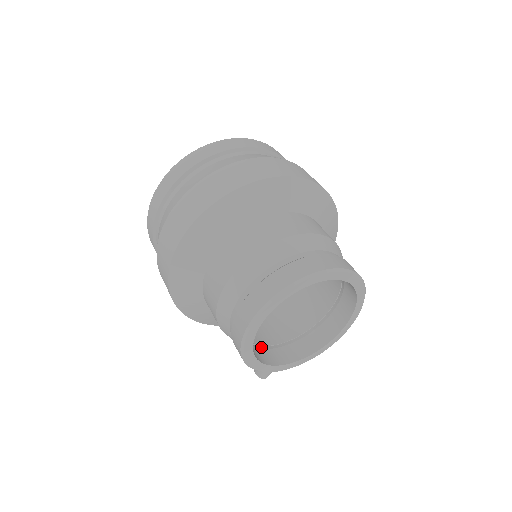
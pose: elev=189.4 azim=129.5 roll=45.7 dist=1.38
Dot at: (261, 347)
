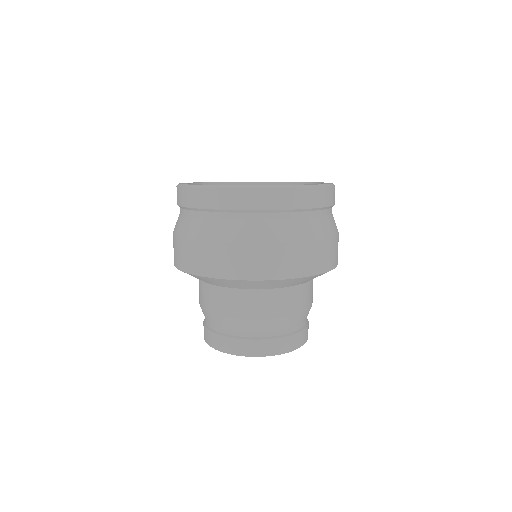
Dot at: occluded
